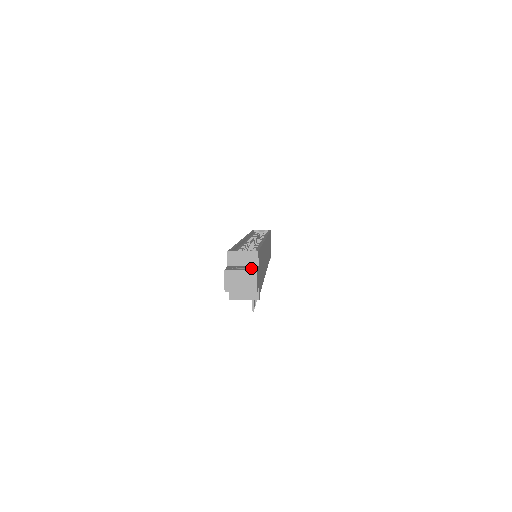
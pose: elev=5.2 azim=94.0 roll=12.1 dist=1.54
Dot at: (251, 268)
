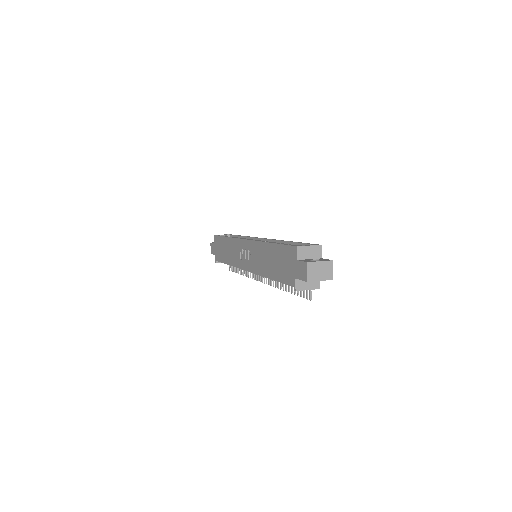
Dot at: (323, 259)
